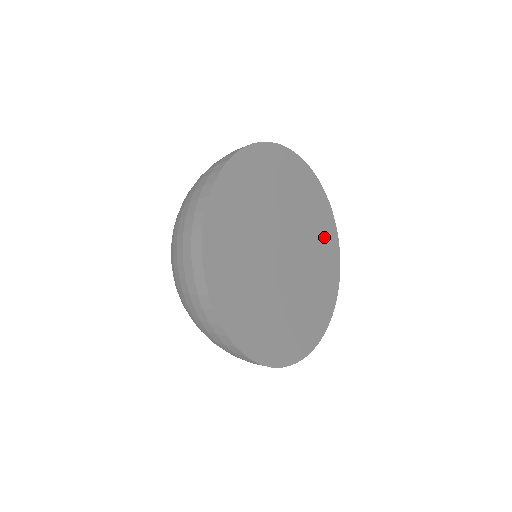
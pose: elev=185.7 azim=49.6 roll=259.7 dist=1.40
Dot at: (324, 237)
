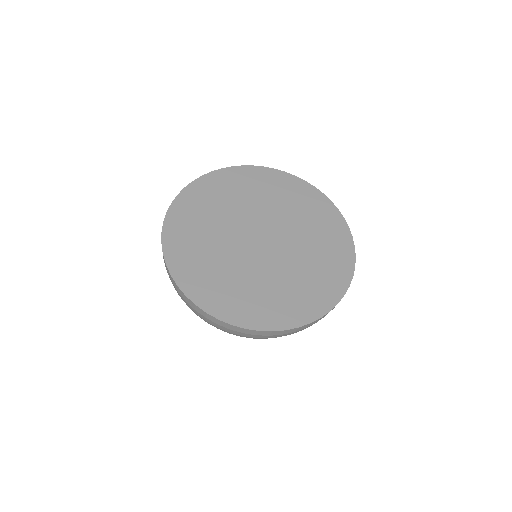
Dot at: (328, 262)
